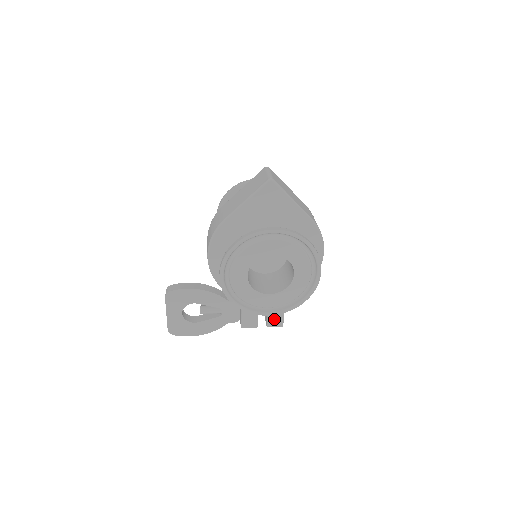
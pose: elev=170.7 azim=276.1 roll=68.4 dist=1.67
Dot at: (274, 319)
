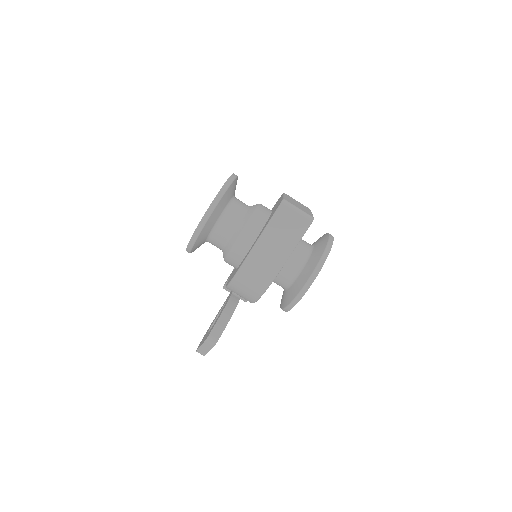
Dot at: occluded
